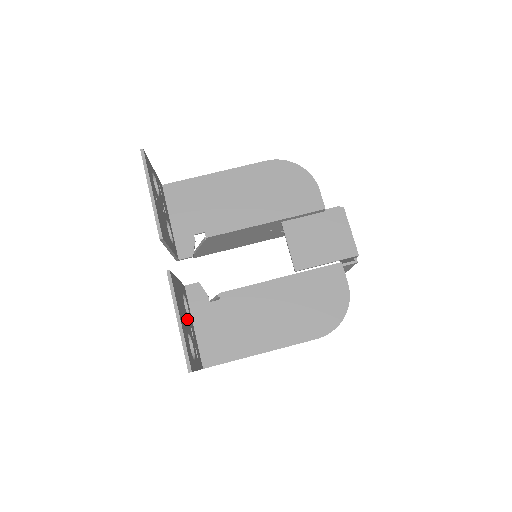
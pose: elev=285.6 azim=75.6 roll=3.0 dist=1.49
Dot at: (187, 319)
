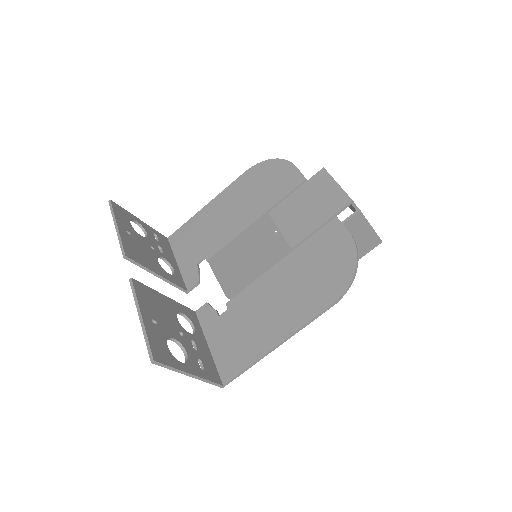
Dot at: (180, 330)
